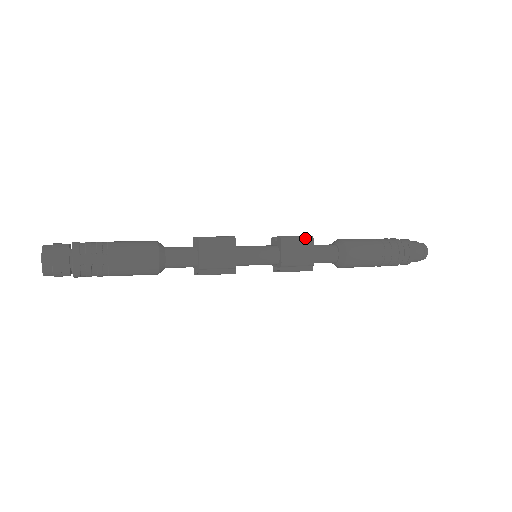
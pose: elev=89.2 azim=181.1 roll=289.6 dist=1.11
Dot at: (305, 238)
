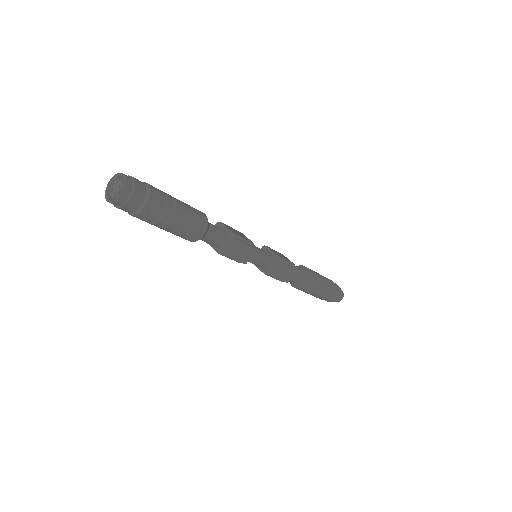
Dot at: occluded
